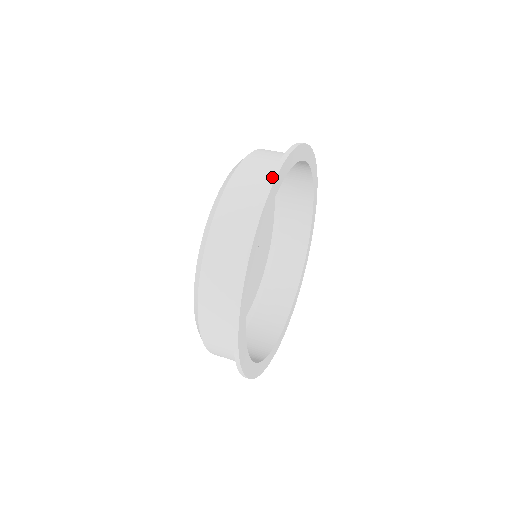
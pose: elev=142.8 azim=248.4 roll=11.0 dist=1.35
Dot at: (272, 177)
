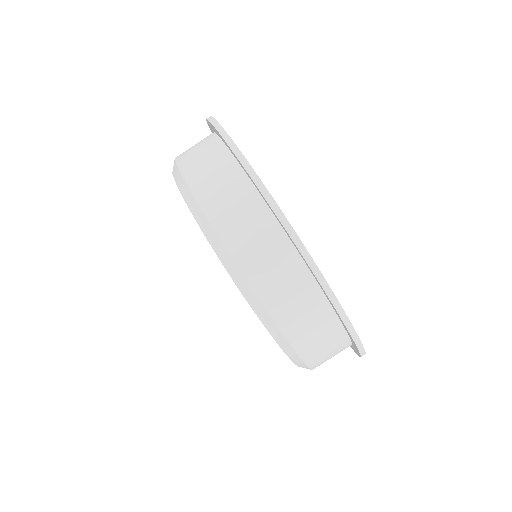
Dot at: occluded
